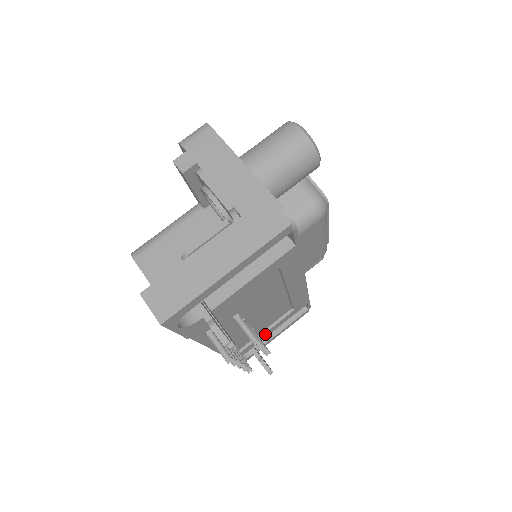
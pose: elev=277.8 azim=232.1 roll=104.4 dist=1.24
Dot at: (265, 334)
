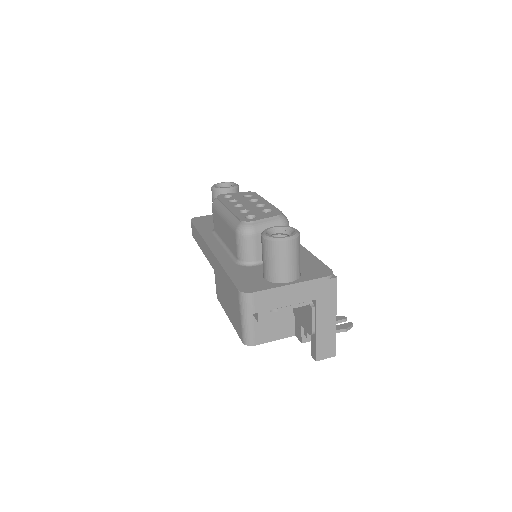
Dot at: occluded
